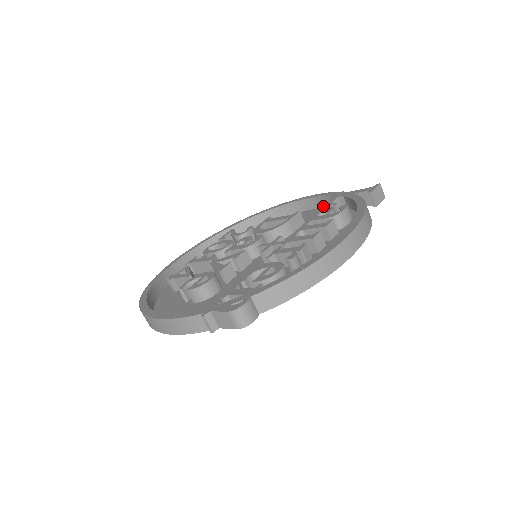
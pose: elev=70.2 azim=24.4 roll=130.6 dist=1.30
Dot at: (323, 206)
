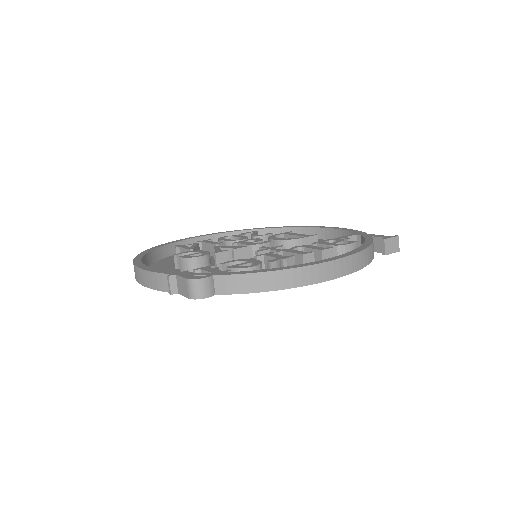
Dot at: occluded
